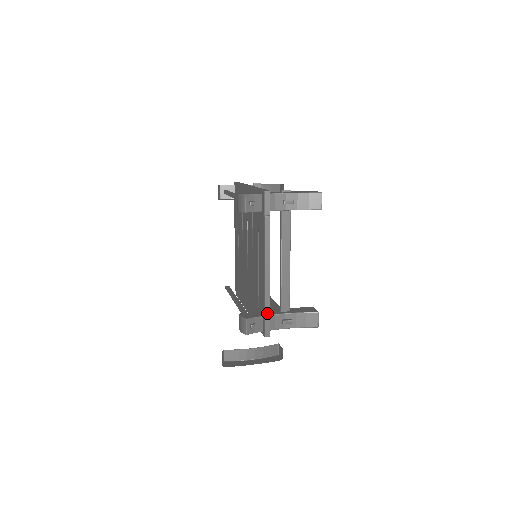
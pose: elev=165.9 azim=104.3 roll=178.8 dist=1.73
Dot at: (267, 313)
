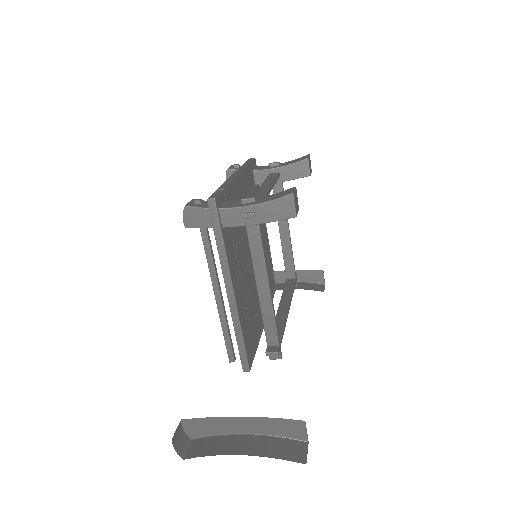
Dot at: (220, 189)
